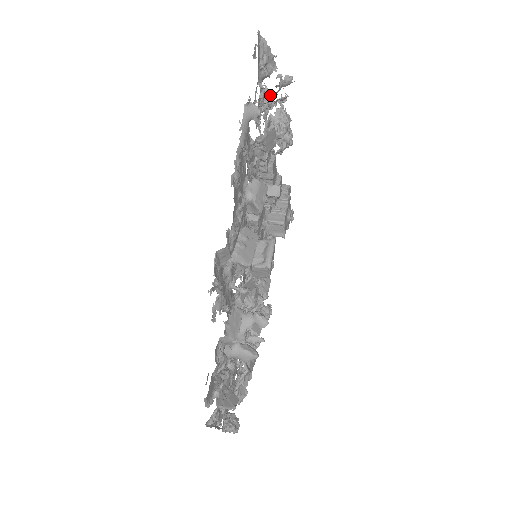
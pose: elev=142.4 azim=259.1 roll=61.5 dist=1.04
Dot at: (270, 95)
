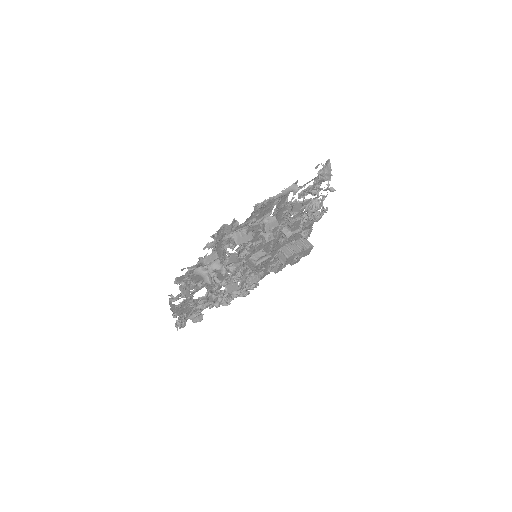
Dot at: (319, 190)
